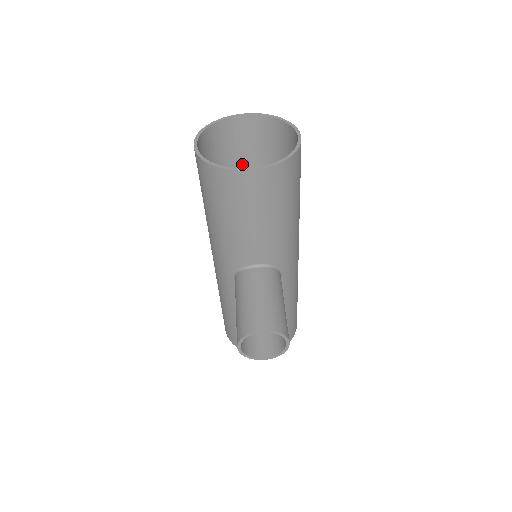
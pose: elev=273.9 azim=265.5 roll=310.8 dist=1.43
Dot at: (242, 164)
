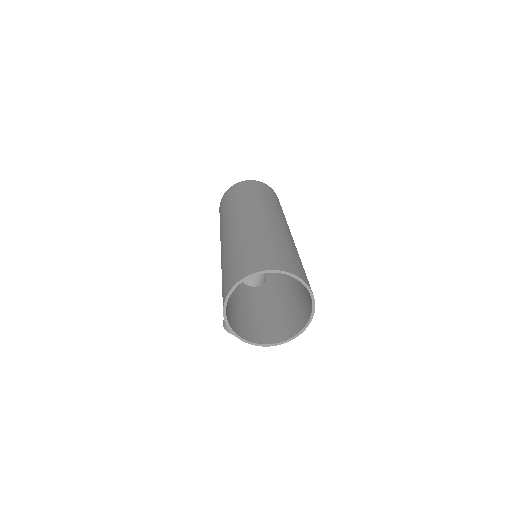
Dot at: (267, 247)
